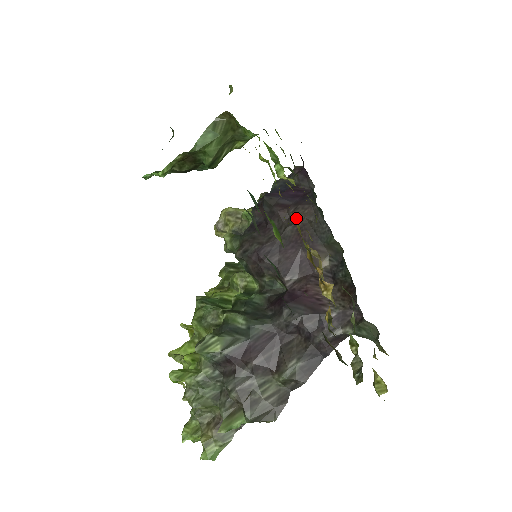
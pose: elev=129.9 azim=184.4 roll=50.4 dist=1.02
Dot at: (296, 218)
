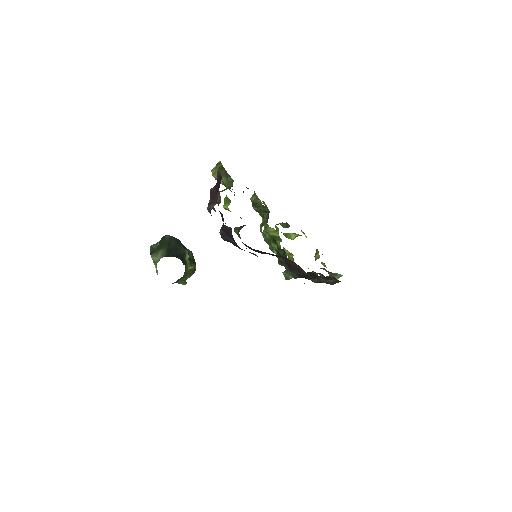
Dot at: occluded
